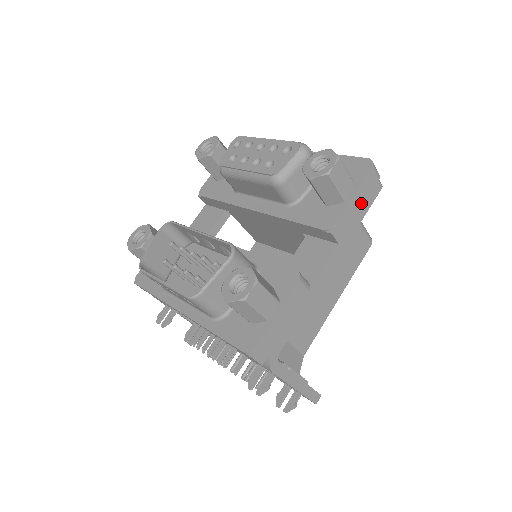
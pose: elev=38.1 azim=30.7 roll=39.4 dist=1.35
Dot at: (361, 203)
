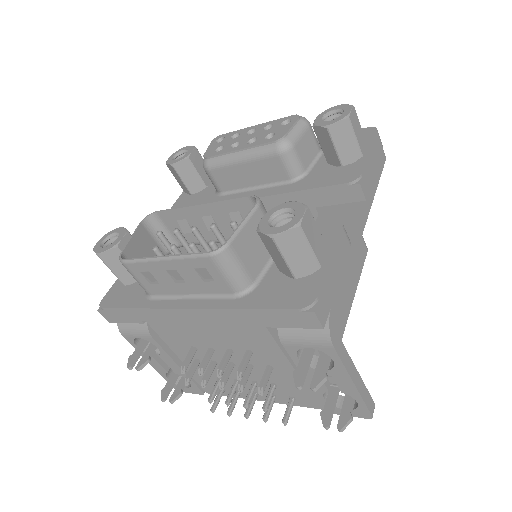
Dot at: (375, 164)
